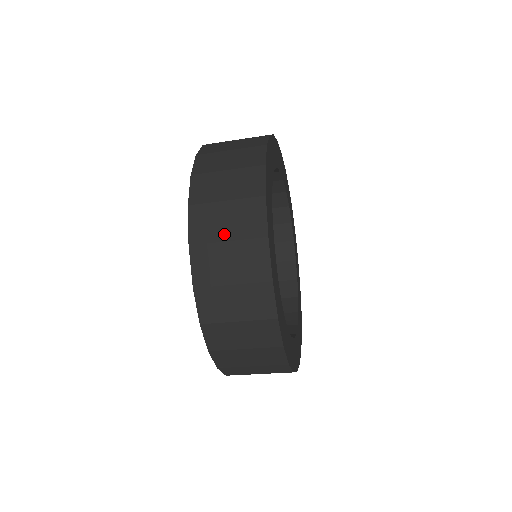
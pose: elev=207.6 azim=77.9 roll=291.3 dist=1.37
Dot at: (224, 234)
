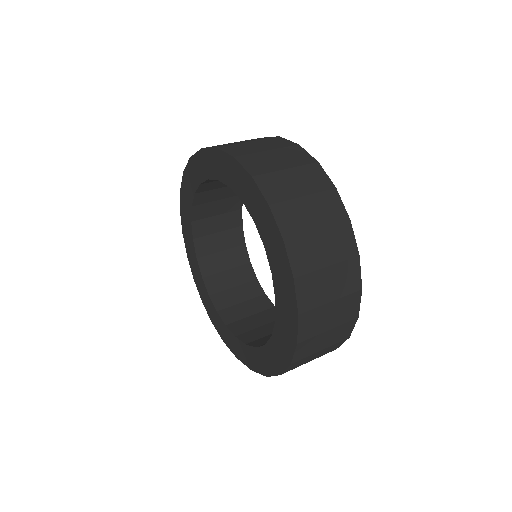
Dot at: occluded
